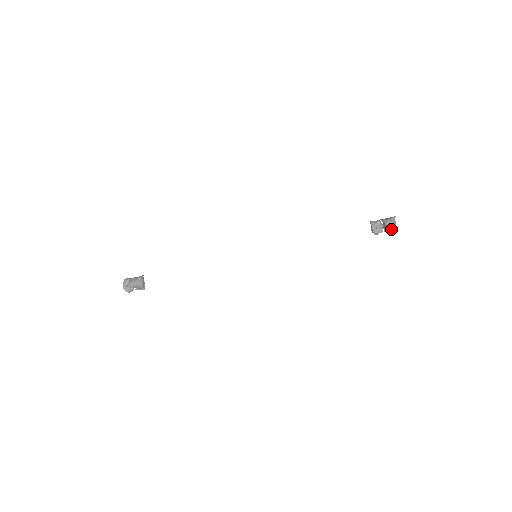
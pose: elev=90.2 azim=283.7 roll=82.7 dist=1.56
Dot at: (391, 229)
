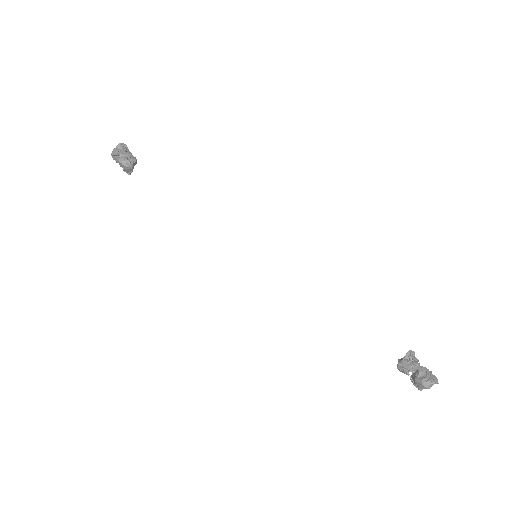
Dot at: (418, 386)
